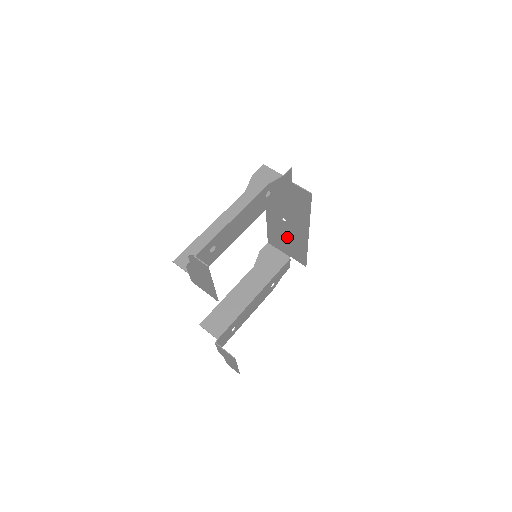
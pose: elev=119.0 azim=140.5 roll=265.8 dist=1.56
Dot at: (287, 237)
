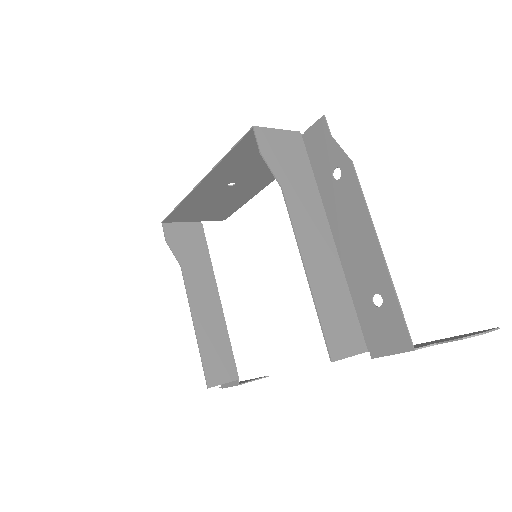
Dot at: (217, 202)
